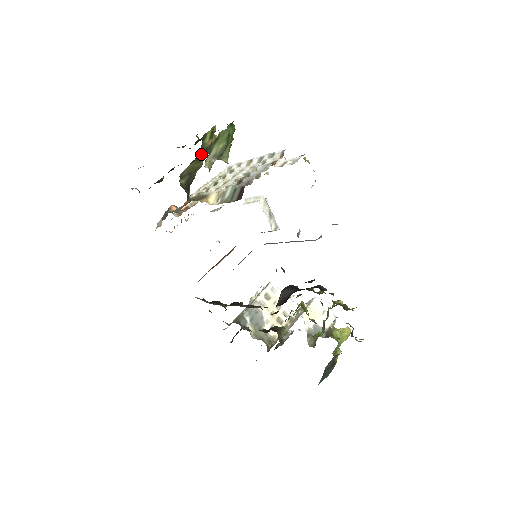
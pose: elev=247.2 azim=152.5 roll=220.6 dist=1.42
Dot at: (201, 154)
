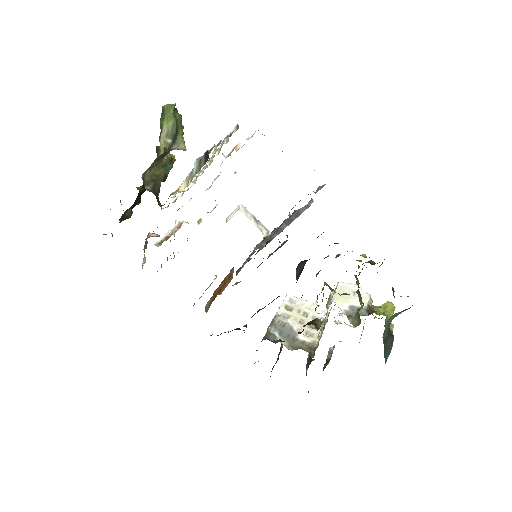
Dot at: occluded
